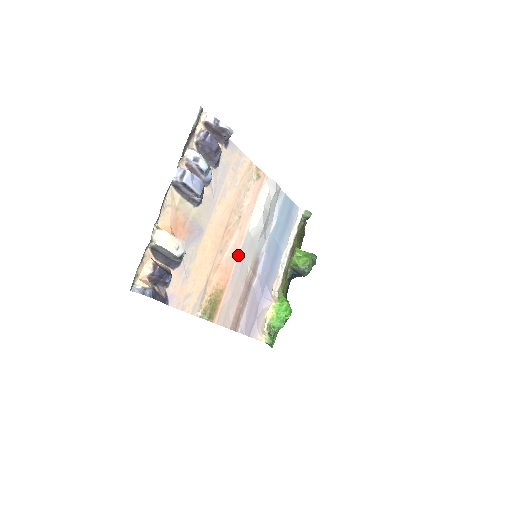
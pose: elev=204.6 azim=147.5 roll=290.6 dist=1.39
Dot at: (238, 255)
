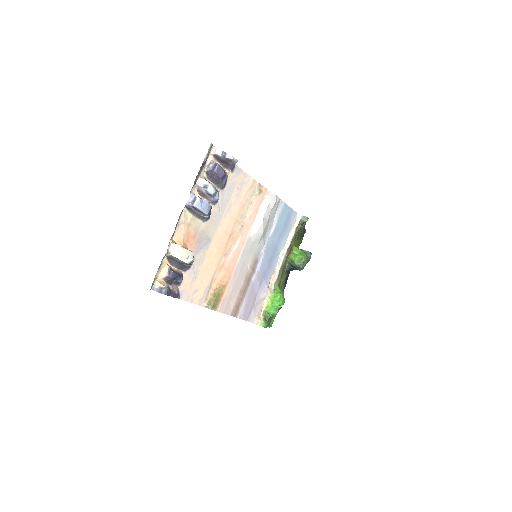
Dot at: (240, 257)
